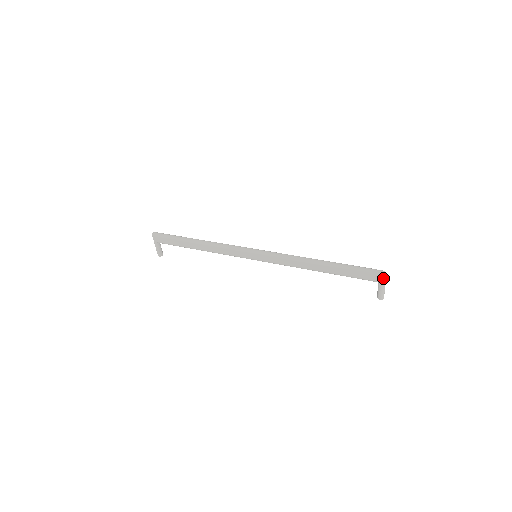
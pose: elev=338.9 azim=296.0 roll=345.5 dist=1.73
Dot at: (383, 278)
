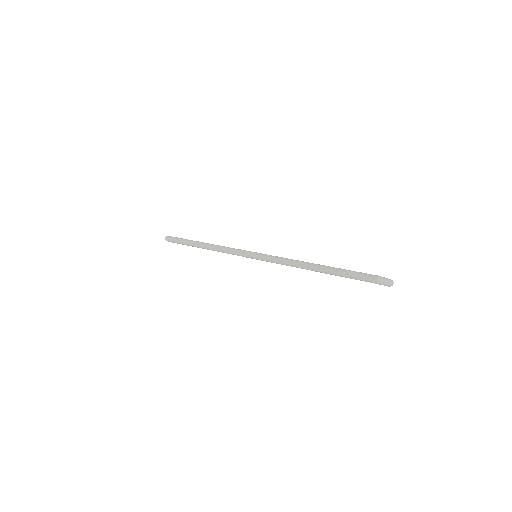
Dot at: (379, 283)
